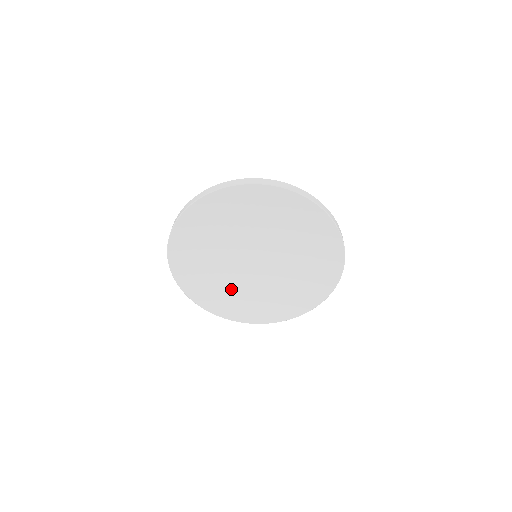
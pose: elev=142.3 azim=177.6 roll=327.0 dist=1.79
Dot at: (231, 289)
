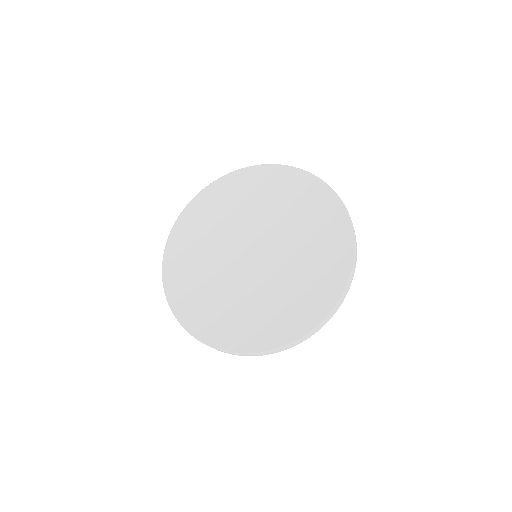
Dot at: (227, 302)
